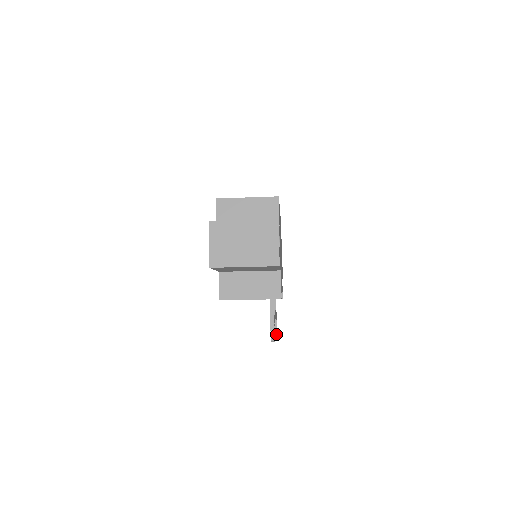
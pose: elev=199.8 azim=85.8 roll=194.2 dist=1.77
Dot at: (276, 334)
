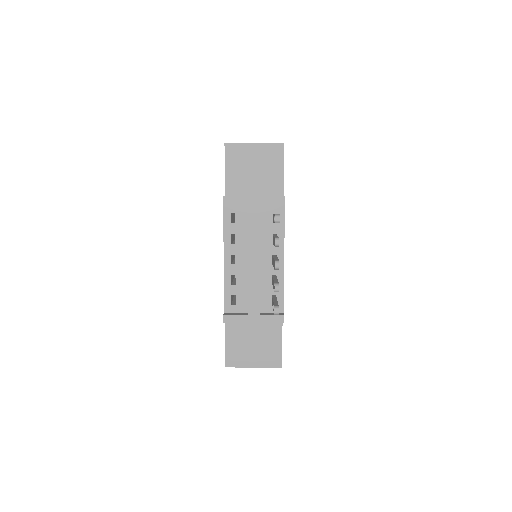
Dot at: (278, 290)
